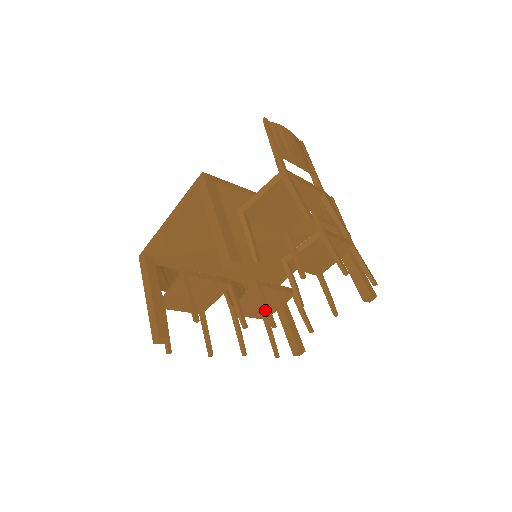
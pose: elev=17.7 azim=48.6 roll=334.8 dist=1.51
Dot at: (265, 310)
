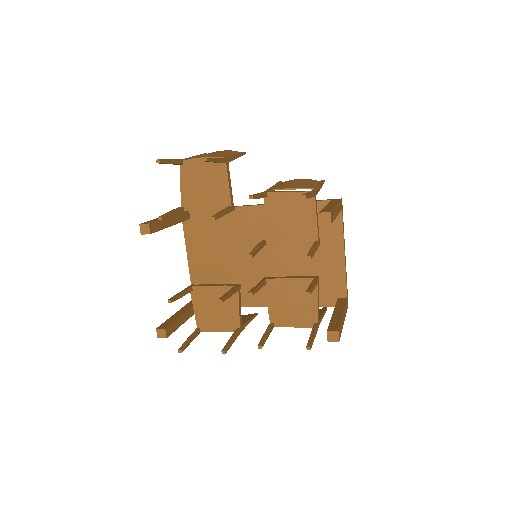
Dot at: occluded
